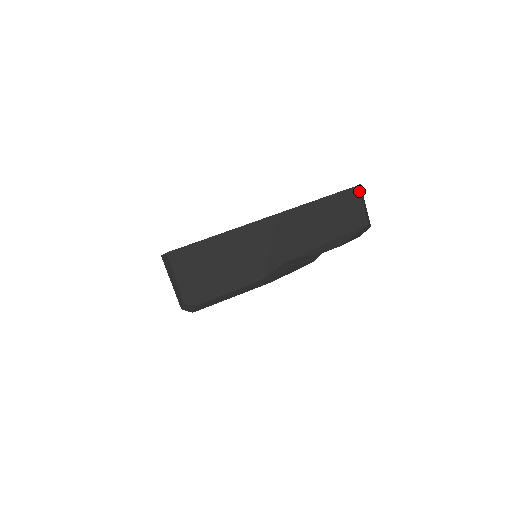
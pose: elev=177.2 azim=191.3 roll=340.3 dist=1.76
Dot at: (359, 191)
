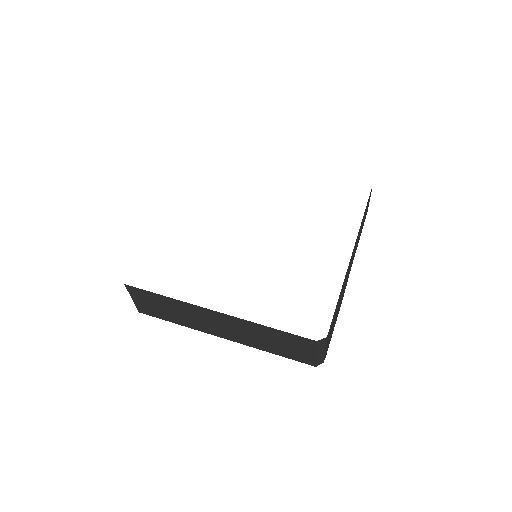
Dot at: occluded
